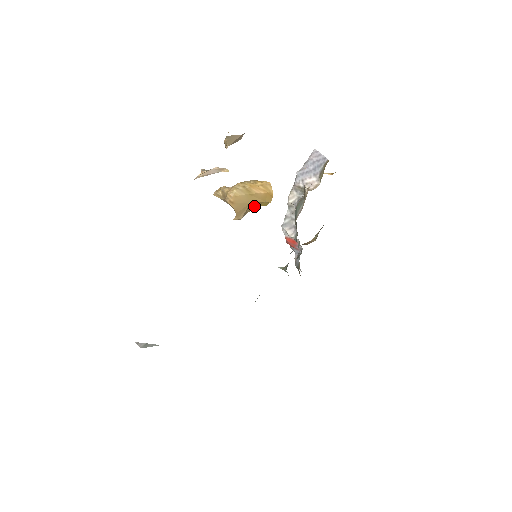
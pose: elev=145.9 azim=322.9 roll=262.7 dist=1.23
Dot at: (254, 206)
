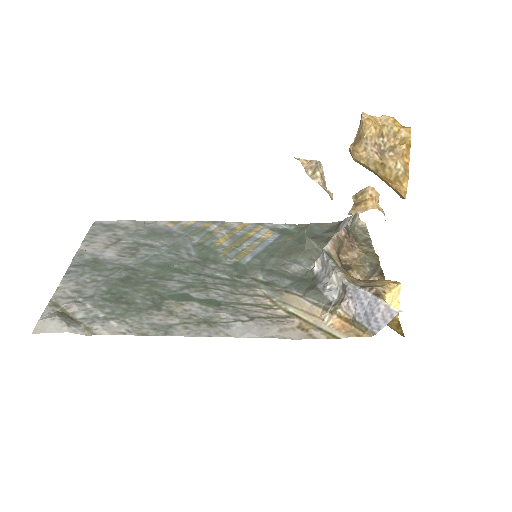
Dot at: occluded
